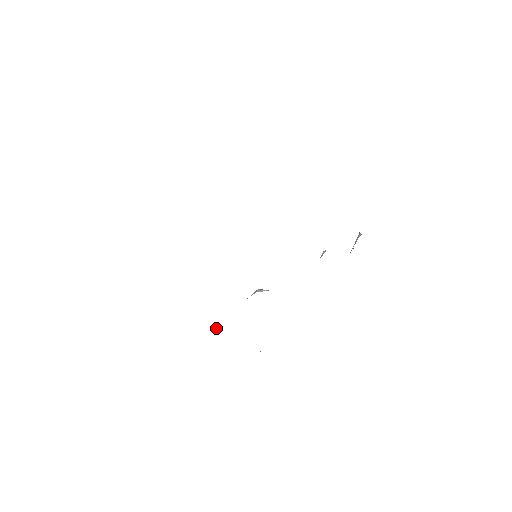
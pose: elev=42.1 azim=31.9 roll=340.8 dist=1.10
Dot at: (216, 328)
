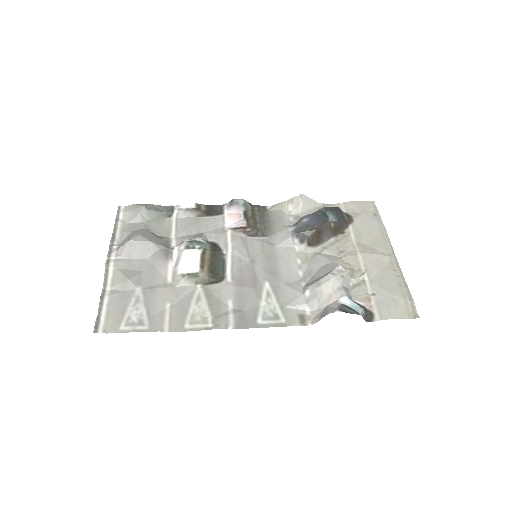
Dot at: (301, 194)
